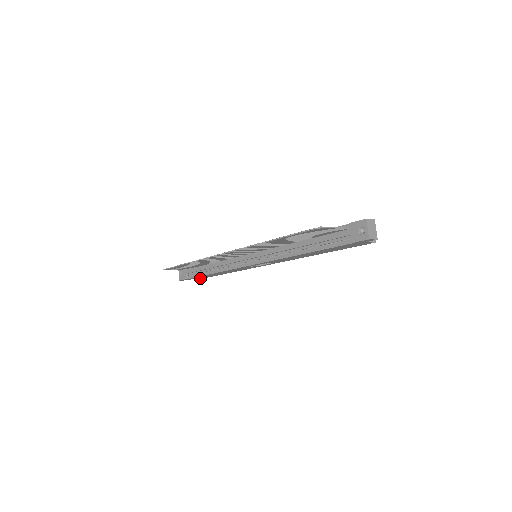
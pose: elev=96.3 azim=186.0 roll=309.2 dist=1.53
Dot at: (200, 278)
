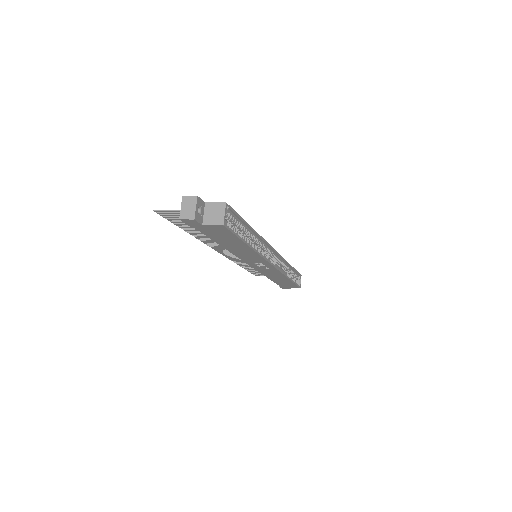
Dot at: (295, 287)
